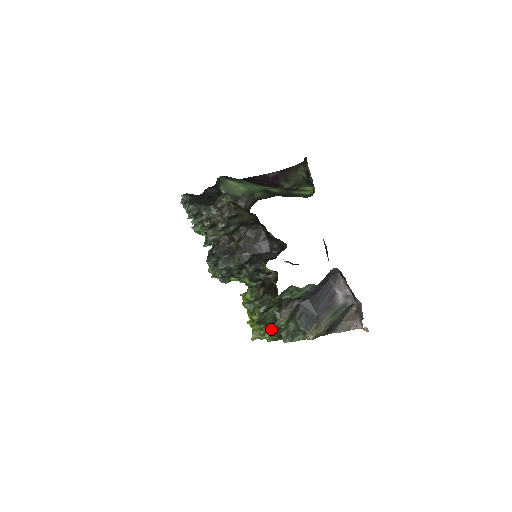
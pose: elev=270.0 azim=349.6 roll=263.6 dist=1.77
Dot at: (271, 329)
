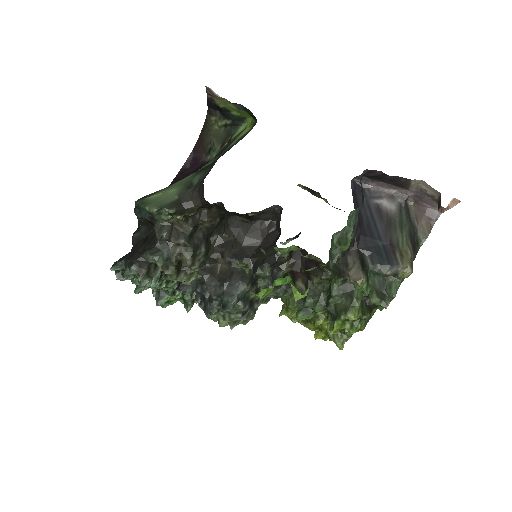
Dot at: (355, 310)
